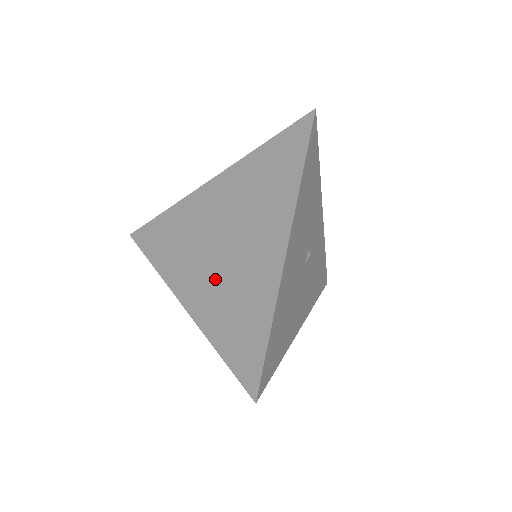
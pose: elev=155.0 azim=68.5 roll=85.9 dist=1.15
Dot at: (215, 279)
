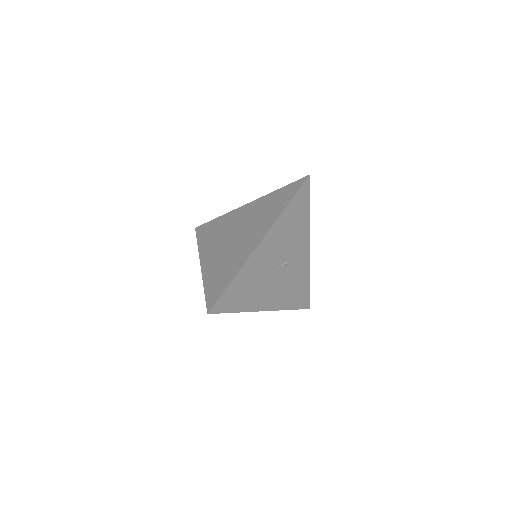
Dot at: (222, 253)
